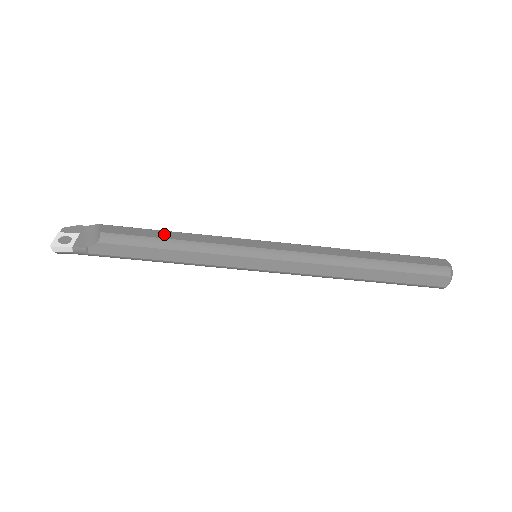
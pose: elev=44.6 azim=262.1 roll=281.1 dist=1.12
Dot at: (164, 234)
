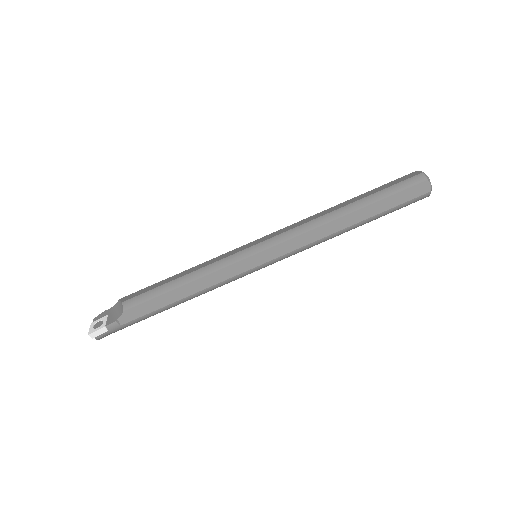
Dot at: (172, 278)
